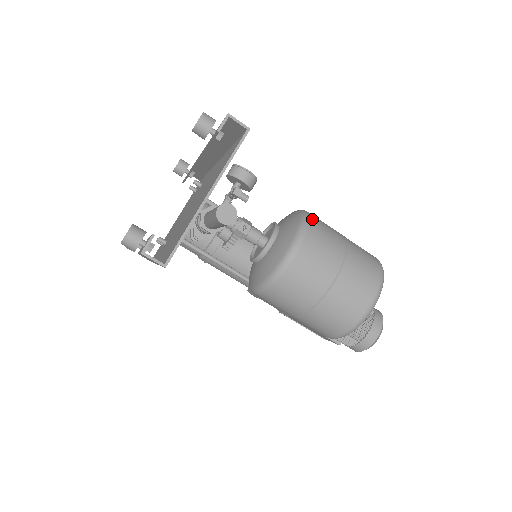
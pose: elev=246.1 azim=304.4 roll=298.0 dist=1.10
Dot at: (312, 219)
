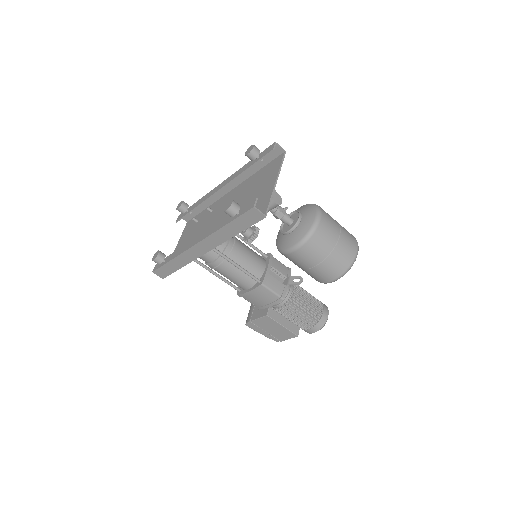
Dot at: occluded
